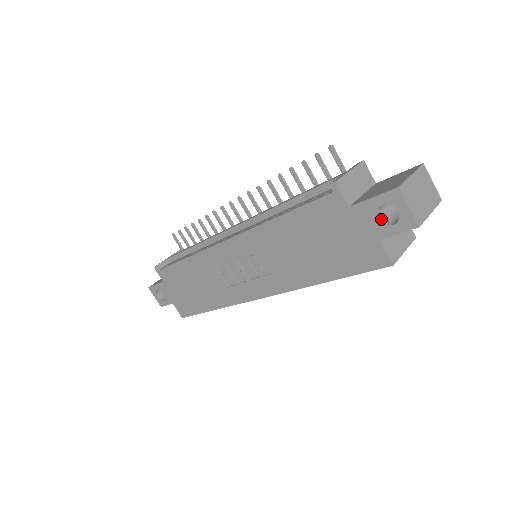
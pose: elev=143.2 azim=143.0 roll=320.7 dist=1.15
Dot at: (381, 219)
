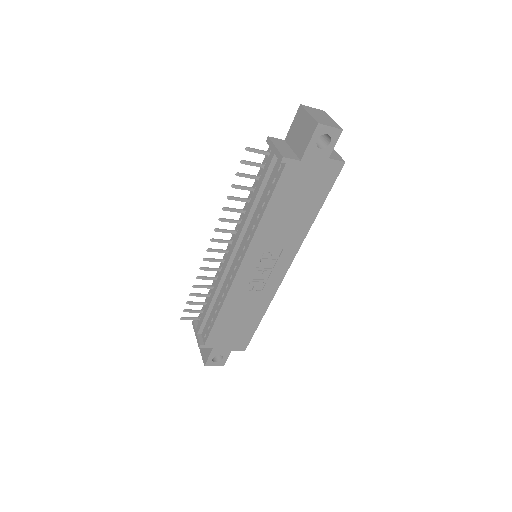
Dot at: (321, 148)
